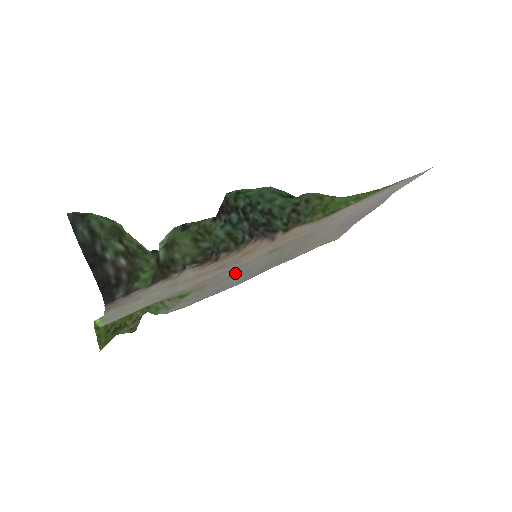
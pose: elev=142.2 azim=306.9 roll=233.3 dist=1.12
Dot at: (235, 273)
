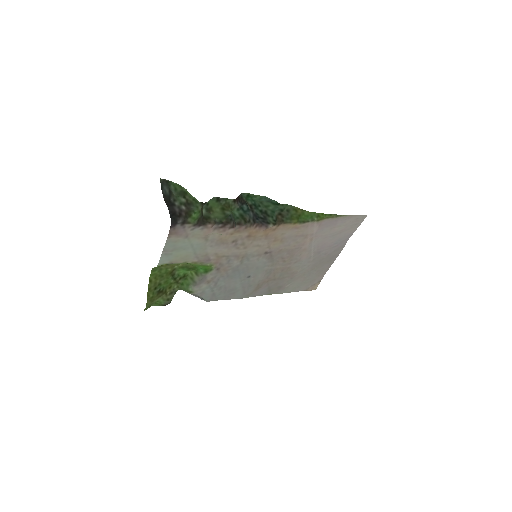
Dot at: (242, 267)
